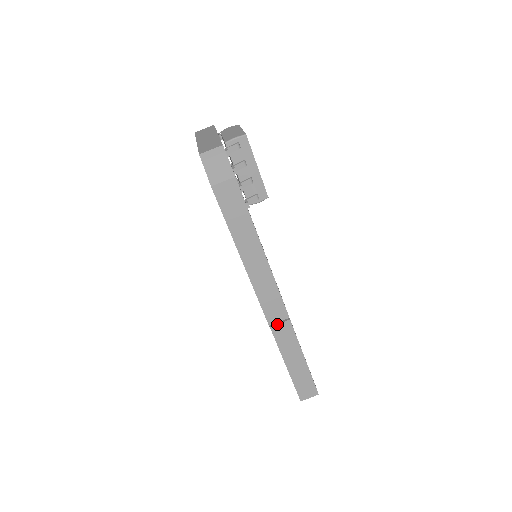
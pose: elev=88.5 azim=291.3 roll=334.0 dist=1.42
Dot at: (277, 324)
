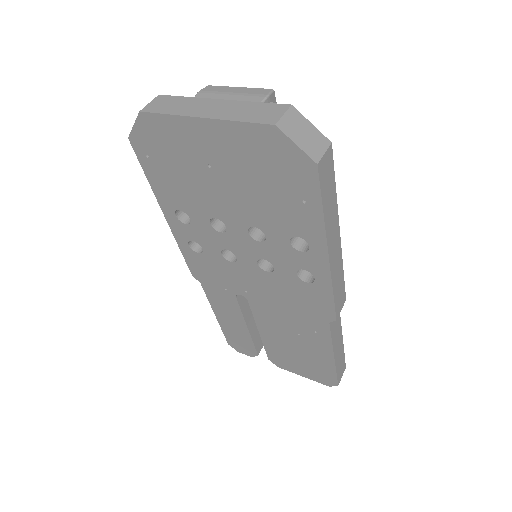
Dot at: occluded
